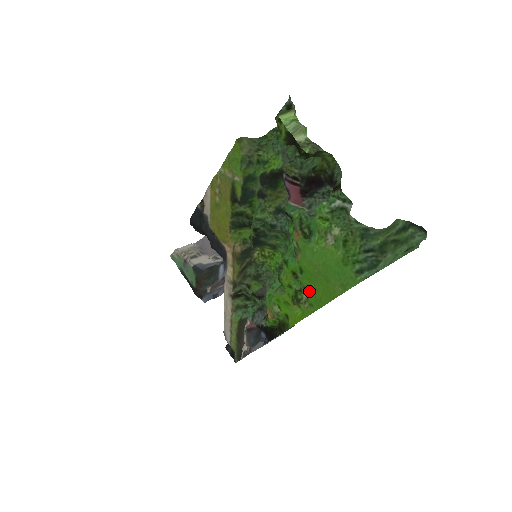
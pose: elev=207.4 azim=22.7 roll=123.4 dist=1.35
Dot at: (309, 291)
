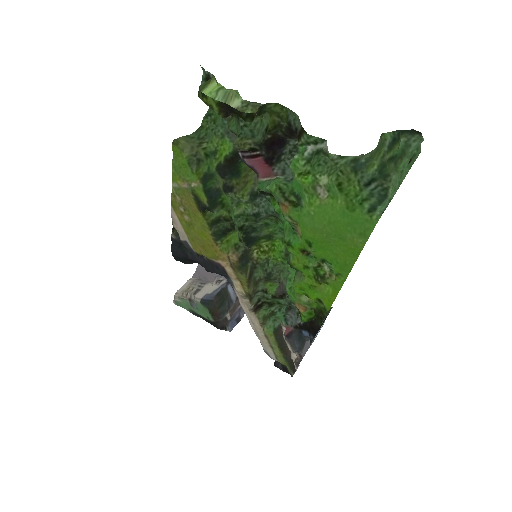
Dot at: (328, 261)
